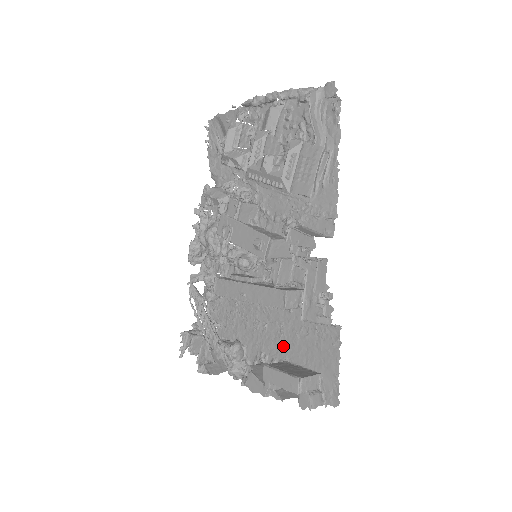
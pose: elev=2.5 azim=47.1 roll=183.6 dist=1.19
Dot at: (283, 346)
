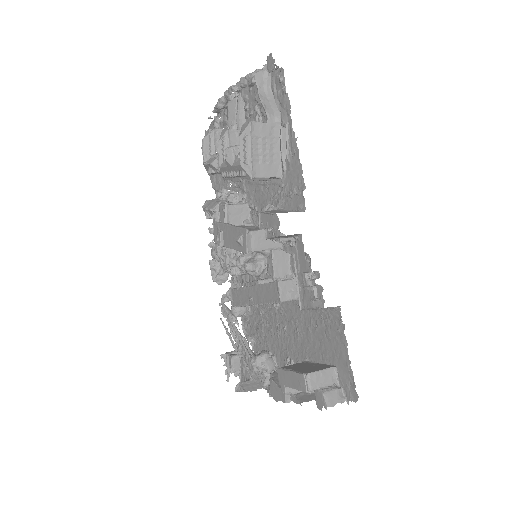
Dot at: (302, 346)
